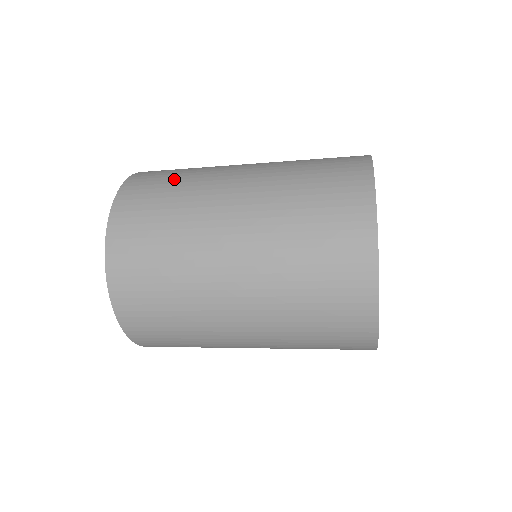
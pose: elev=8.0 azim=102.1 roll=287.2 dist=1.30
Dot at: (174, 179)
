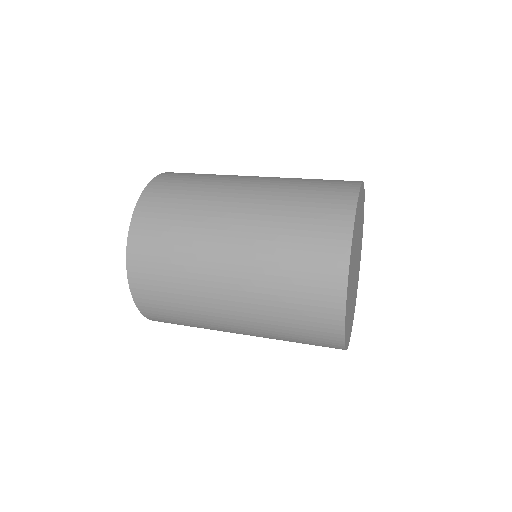
Dot at: (175, 226)
